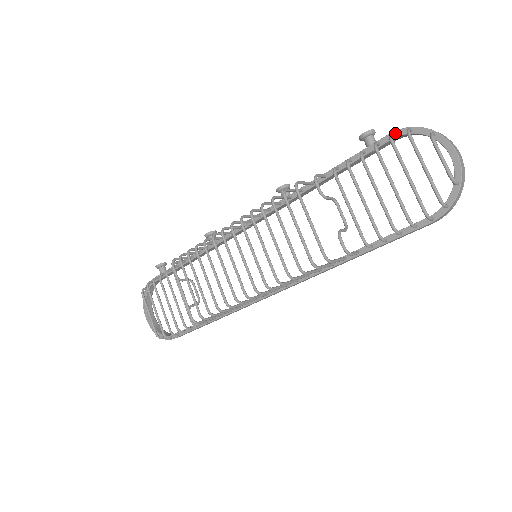
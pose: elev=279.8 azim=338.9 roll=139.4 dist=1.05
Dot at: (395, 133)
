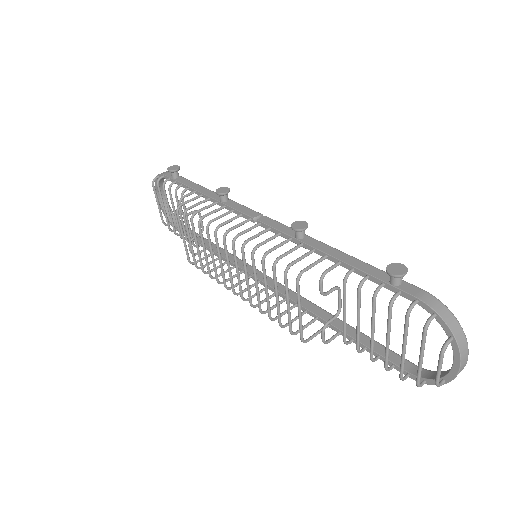
Dot at: (420, 302)
